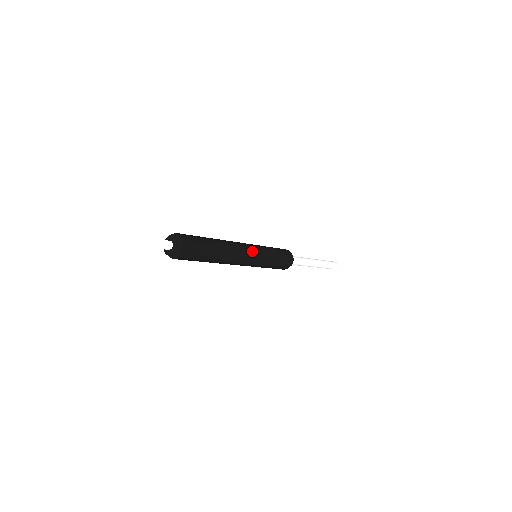
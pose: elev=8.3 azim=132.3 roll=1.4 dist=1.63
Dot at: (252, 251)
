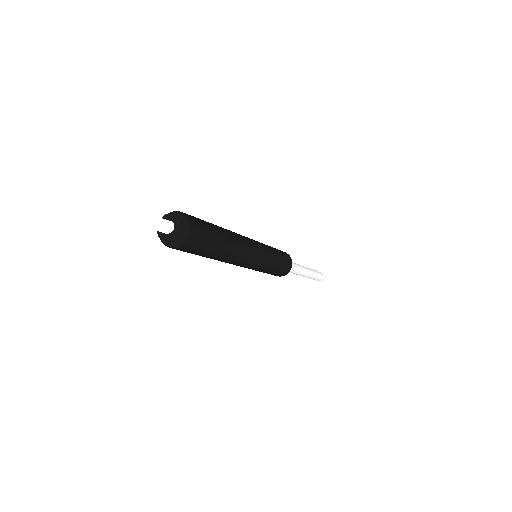
Dot at: (254, 241)
